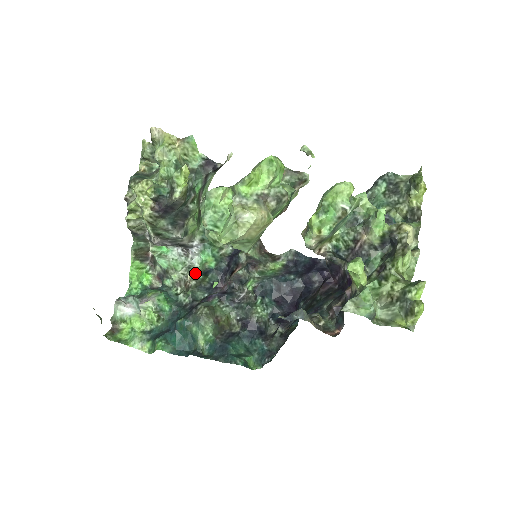
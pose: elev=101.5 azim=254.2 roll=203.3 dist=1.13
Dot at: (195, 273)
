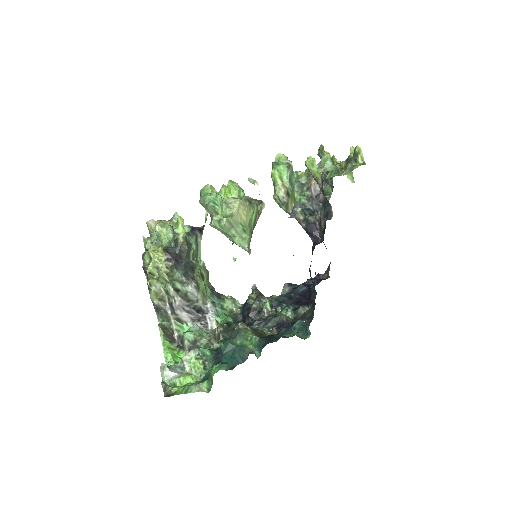
Dot at: (219, 323)
